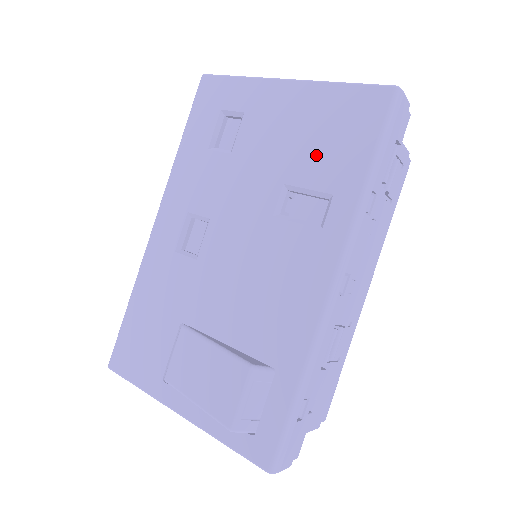
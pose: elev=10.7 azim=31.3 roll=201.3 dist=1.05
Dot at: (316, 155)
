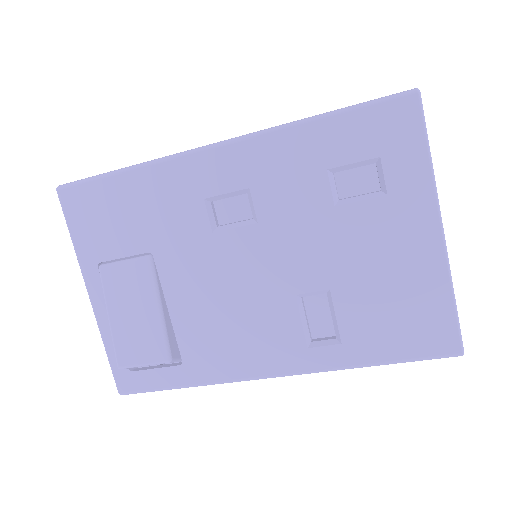
Dot at: (371, 309)
